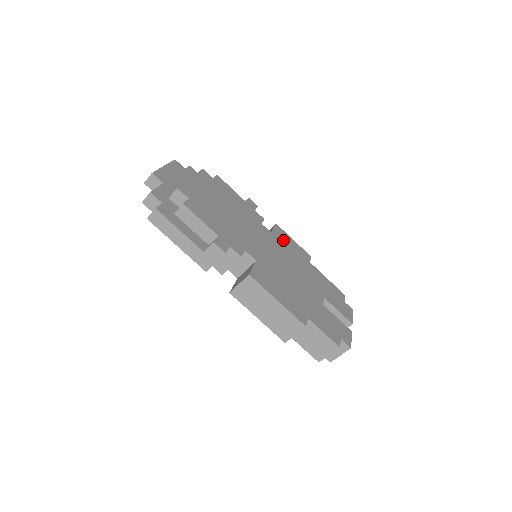
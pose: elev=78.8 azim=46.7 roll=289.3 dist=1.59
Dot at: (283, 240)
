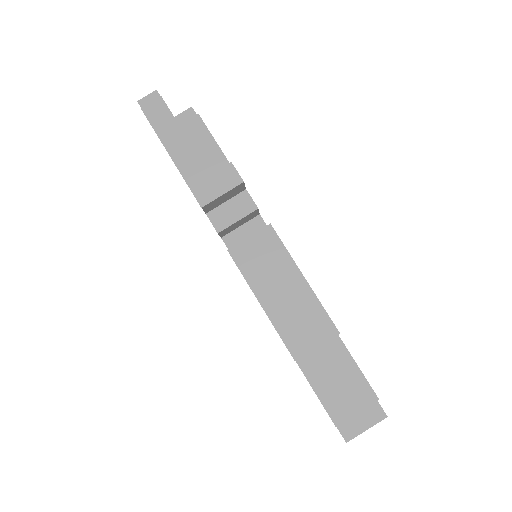
Dot at: occluded
